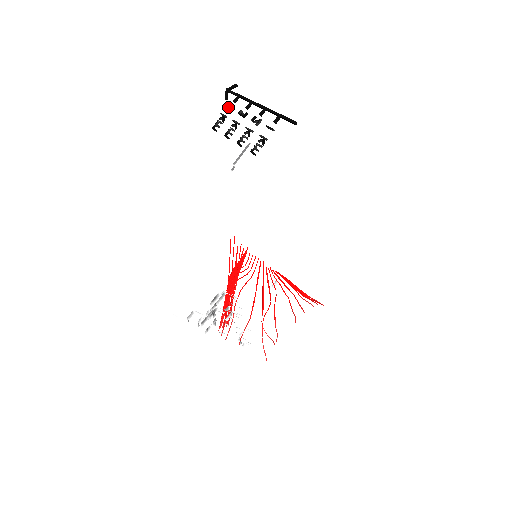
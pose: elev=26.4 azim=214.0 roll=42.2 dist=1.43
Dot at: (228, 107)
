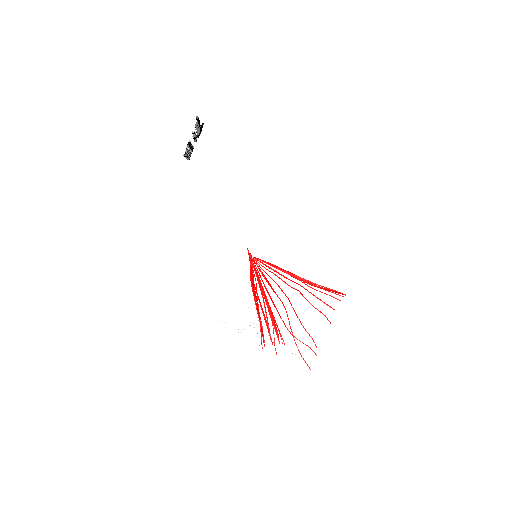
Dot at: (194, 140)
